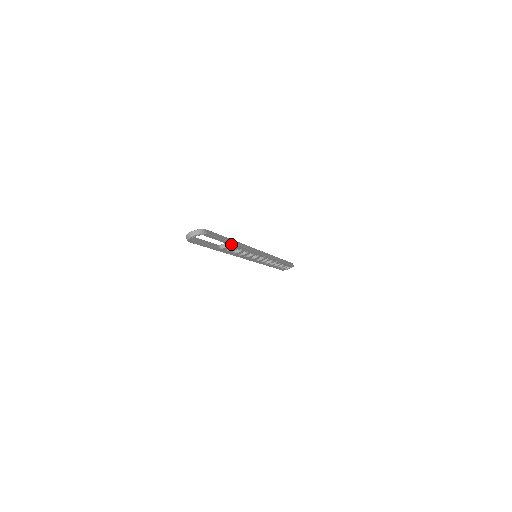
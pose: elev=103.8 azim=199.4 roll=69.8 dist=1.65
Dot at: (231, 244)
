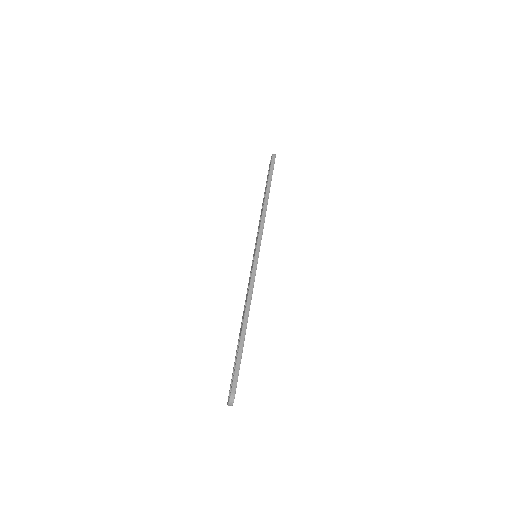
Dot at: (245, 333)
